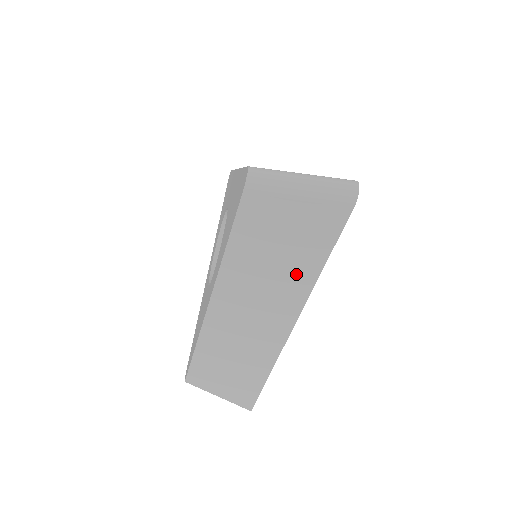
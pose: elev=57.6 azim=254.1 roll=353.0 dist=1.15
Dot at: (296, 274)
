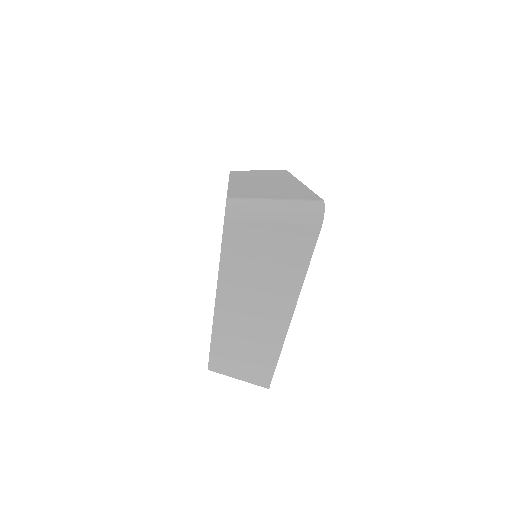
Dot at: (283, 281)
